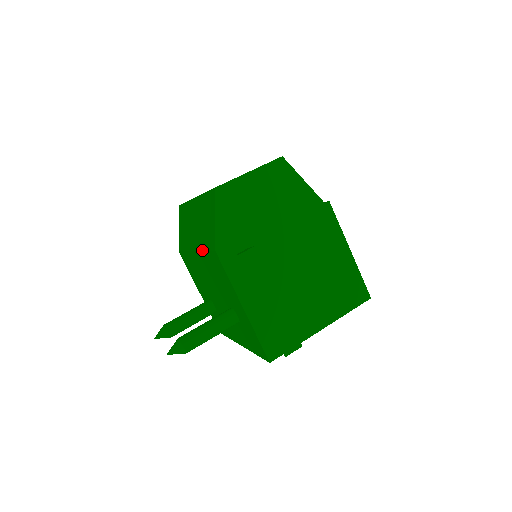
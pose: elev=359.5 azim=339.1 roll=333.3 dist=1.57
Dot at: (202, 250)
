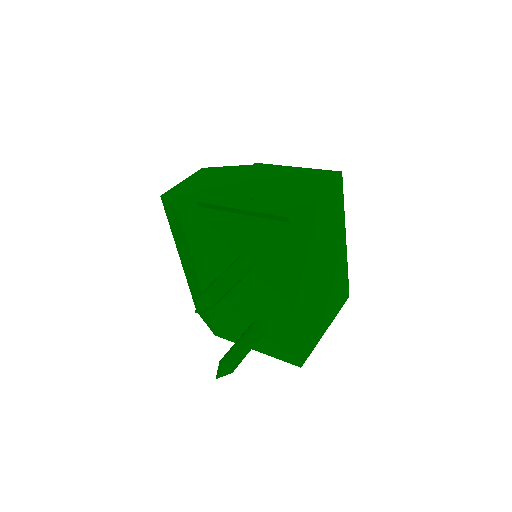
Dot at: (190, 252)
